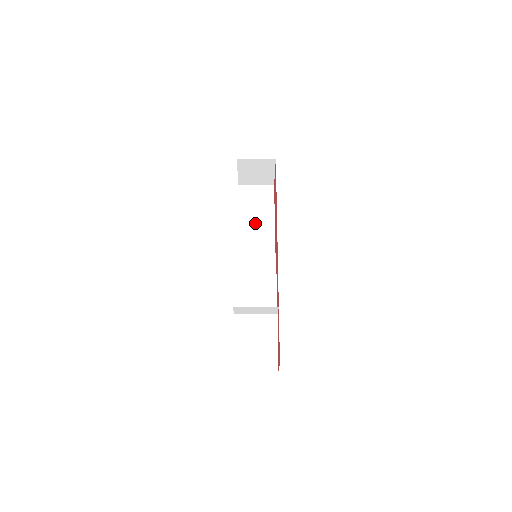
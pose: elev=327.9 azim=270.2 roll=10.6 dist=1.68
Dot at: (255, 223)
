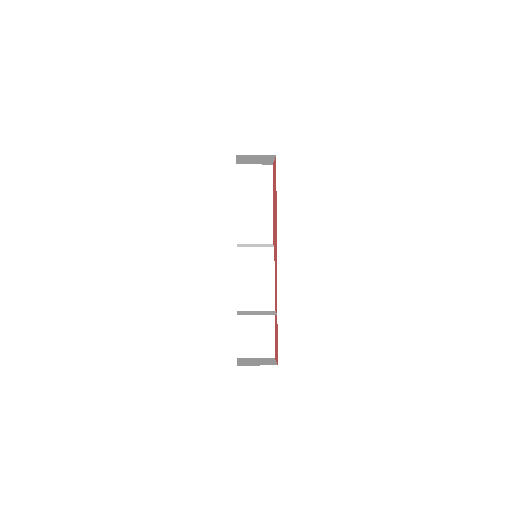
Dot at: (254, 209)
